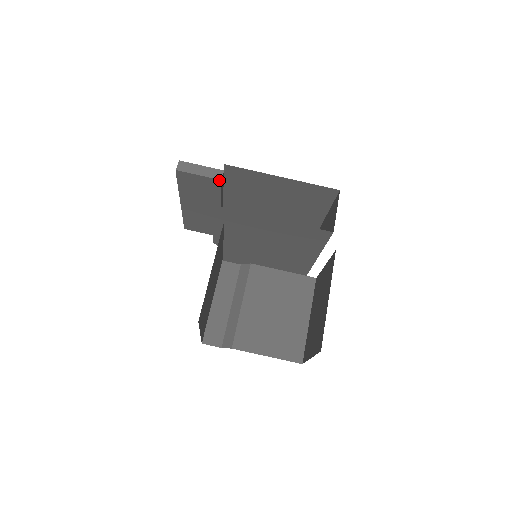
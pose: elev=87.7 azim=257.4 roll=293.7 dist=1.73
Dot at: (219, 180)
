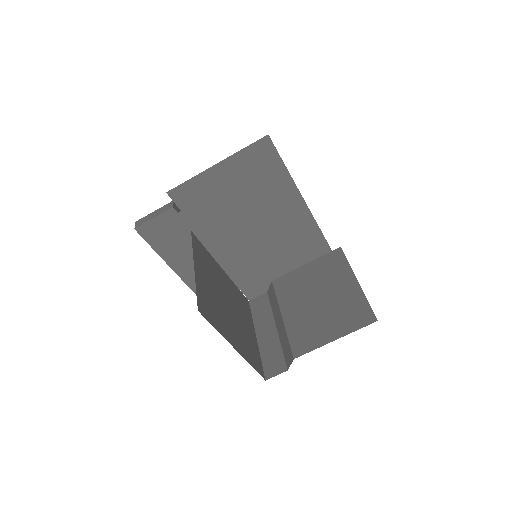
Dot at: (171, 209)
